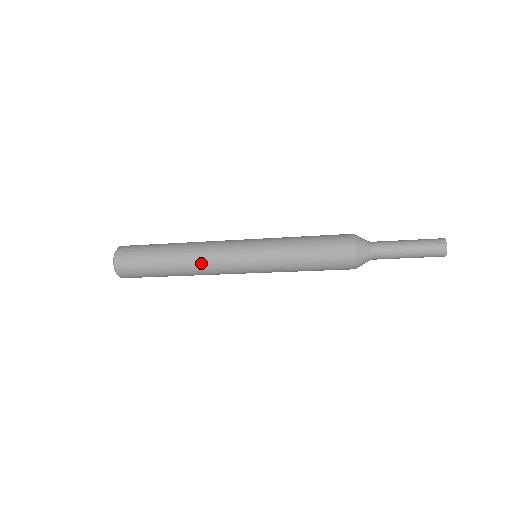
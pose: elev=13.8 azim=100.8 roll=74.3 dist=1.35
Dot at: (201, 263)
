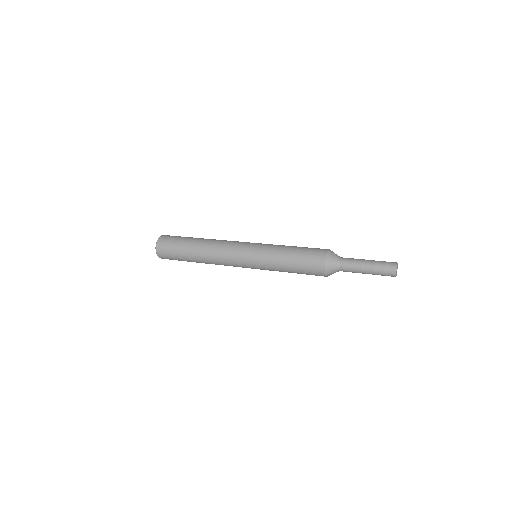
Dot at: (217, 264)
